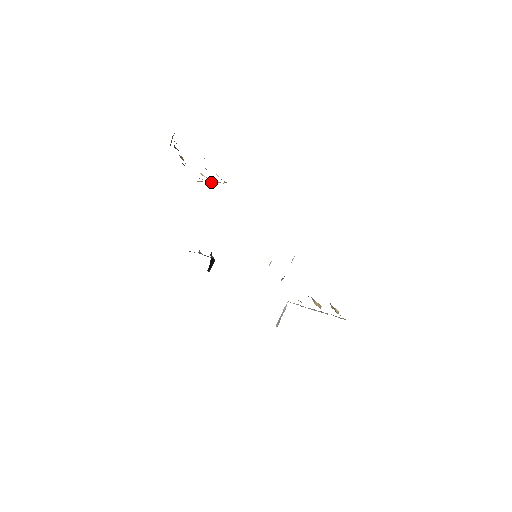
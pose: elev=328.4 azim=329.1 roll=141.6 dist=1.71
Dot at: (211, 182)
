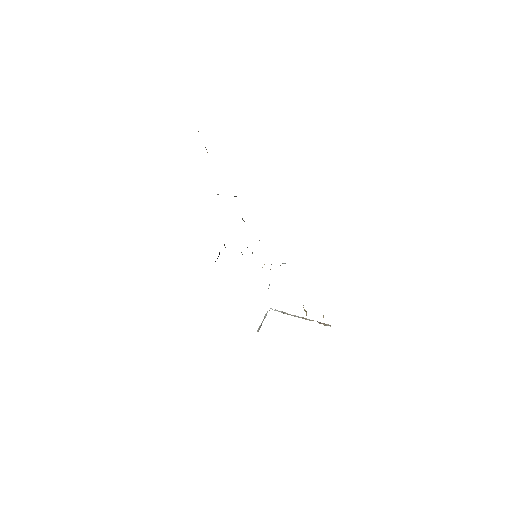
Dot at: occluded
